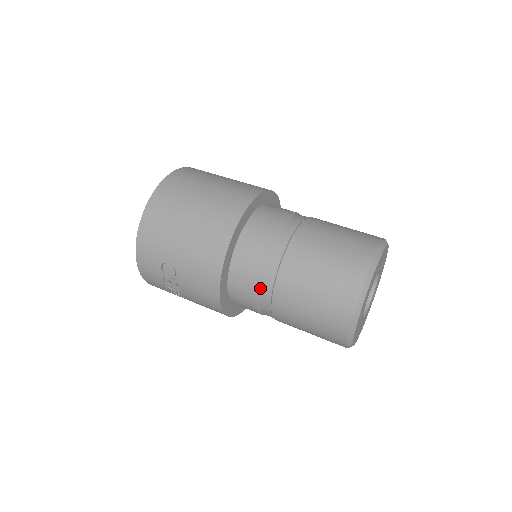
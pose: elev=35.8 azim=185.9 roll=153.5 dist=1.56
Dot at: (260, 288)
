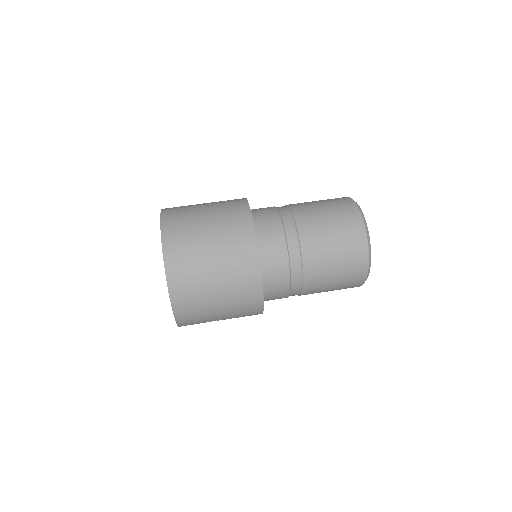
Dot at: (290, 293)
